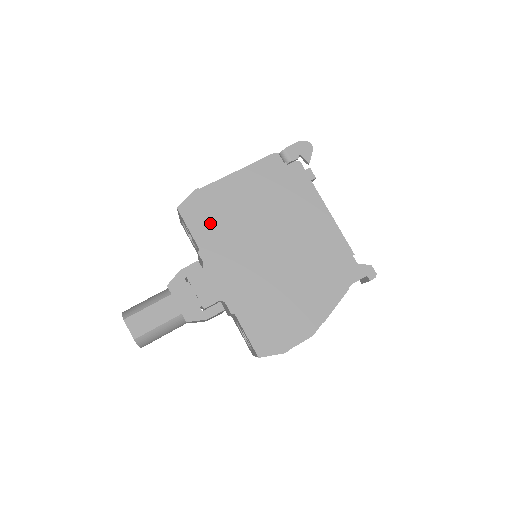
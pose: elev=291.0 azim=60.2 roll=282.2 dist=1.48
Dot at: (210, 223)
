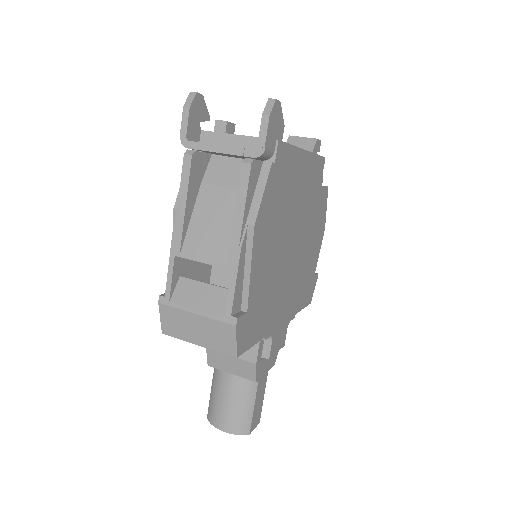
Dot at: (260, 315)
